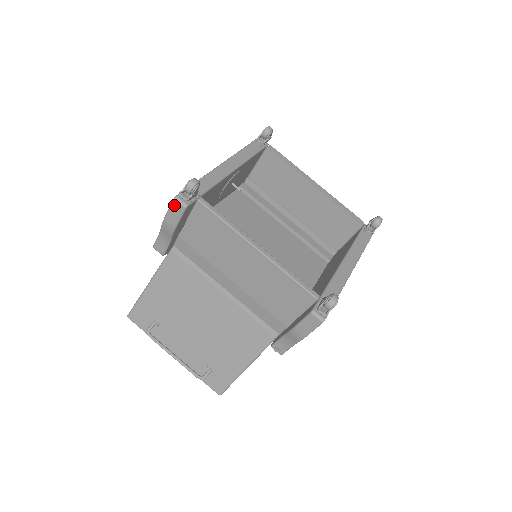
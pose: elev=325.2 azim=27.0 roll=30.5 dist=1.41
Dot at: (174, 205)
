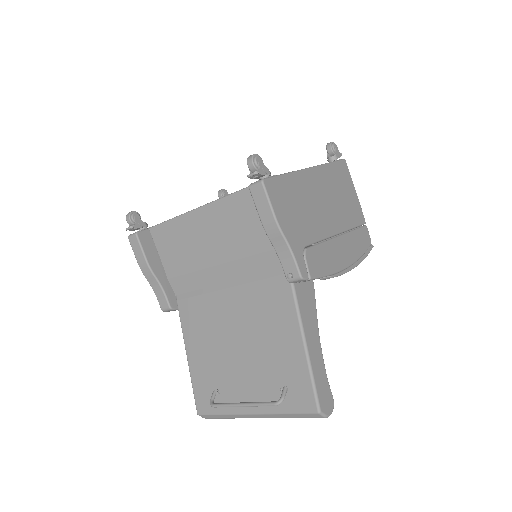
Dot at: (132, 243)
